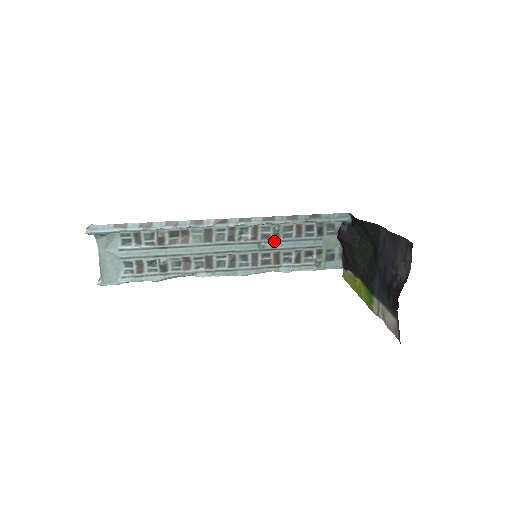
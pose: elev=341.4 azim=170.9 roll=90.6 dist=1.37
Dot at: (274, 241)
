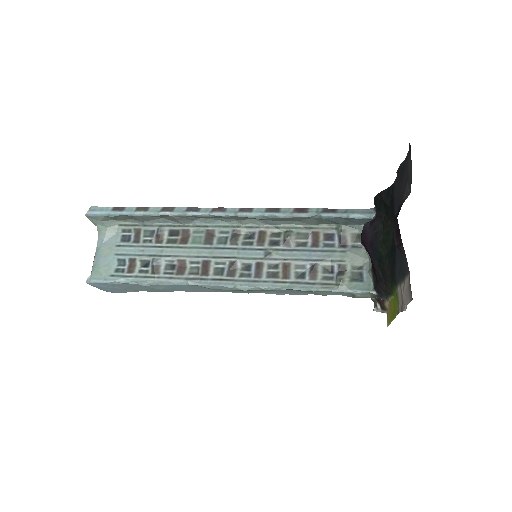
Dot at: (284, 249)
